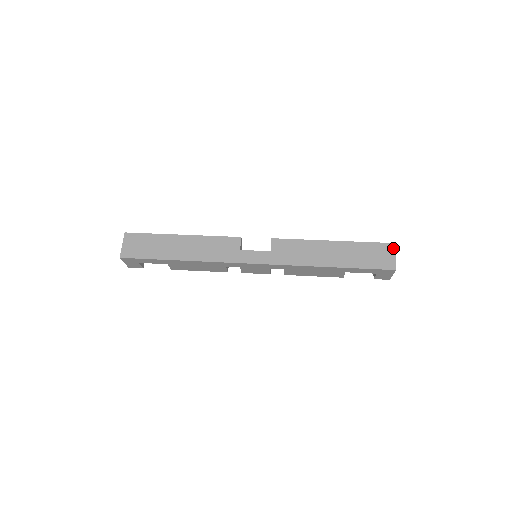
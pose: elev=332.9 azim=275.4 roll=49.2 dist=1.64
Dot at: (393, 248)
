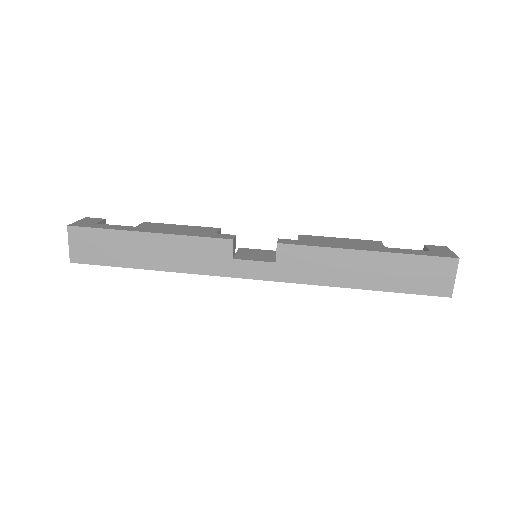
Dot at: (455, 266)
